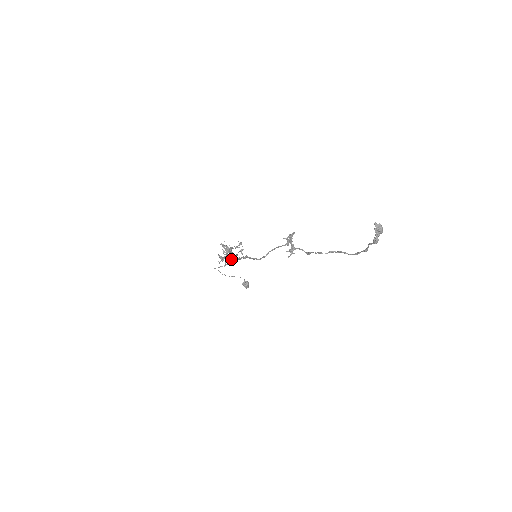
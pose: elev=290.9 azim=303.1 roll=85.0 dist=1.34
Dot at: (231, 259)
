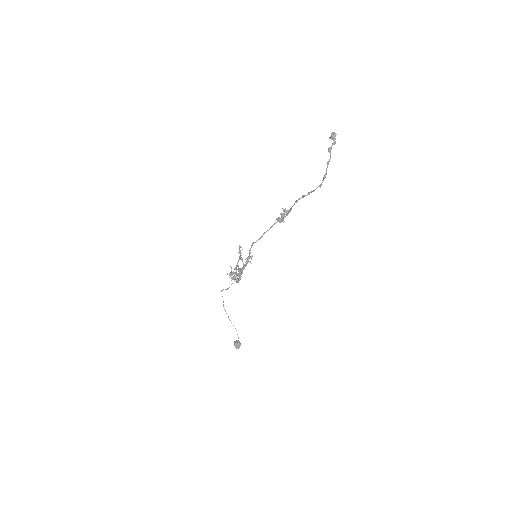
Dot at: (238, 273)
